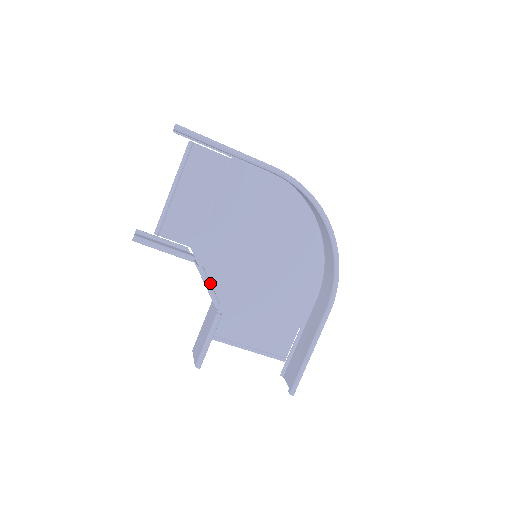
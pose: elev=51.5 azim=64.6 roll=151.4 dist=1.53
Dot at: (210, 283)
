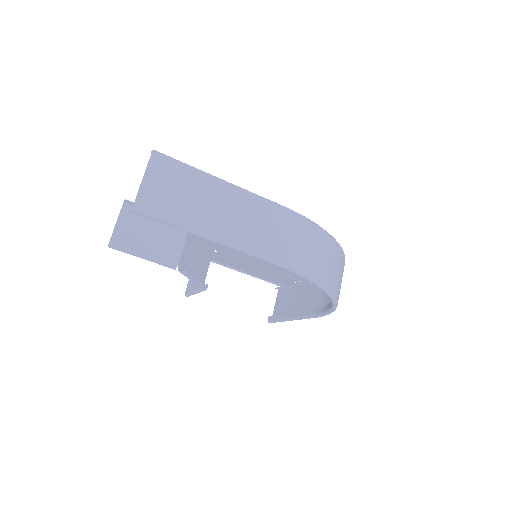
Dot at: (194, 278)
